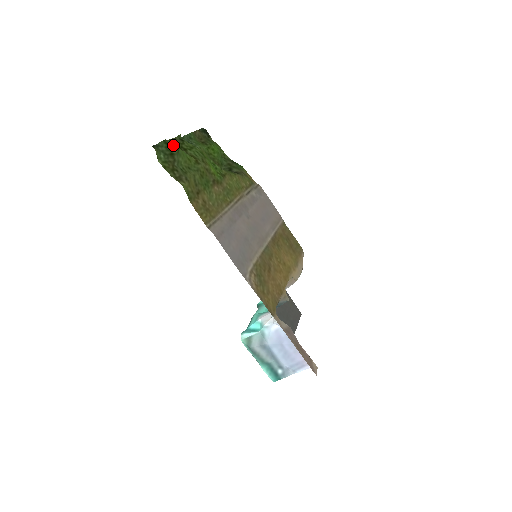
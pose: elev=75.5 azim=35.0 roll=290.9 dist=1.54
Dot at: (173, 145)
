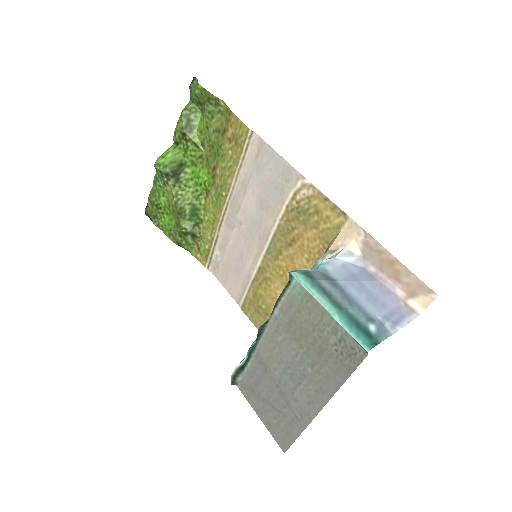
Dot at: (179, 128)
